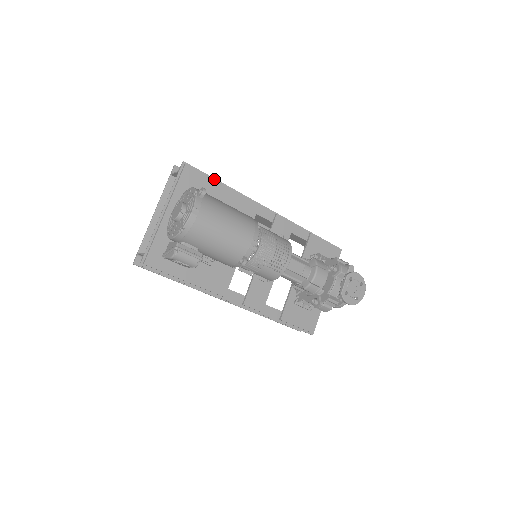
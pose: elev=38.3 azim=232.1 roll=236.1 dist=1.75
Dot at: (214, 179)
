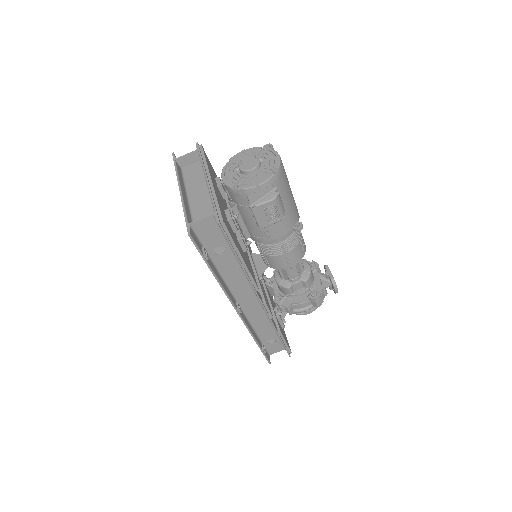
Dot at: occluded
